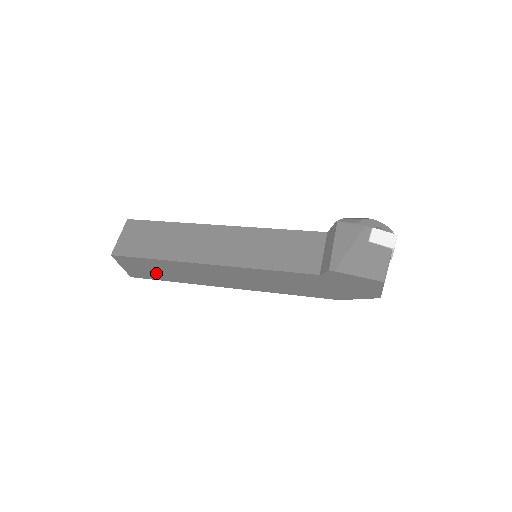
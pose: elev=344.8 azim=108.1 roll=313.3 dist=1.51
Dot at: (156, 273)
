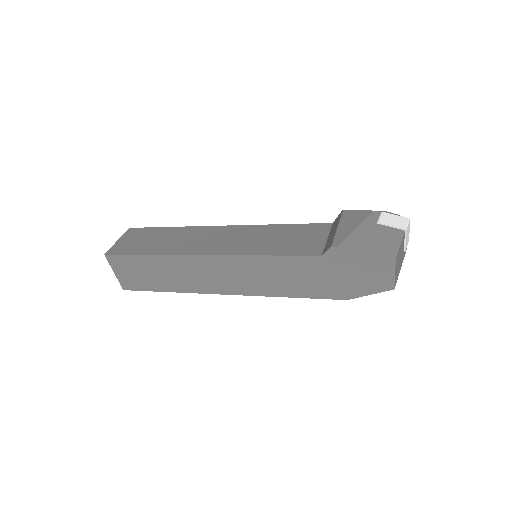
Dot at: (149, 279)
